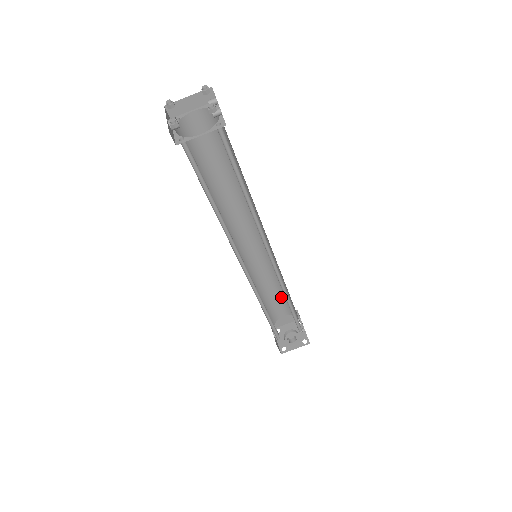
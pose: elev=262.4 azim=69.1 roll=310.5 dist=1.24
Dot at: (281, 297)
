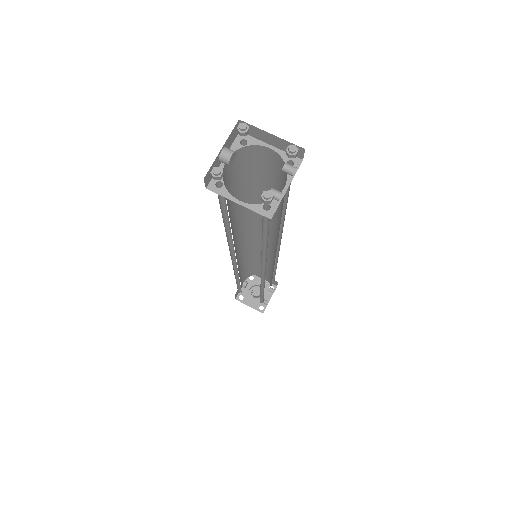
Dot at: (268, 271)
